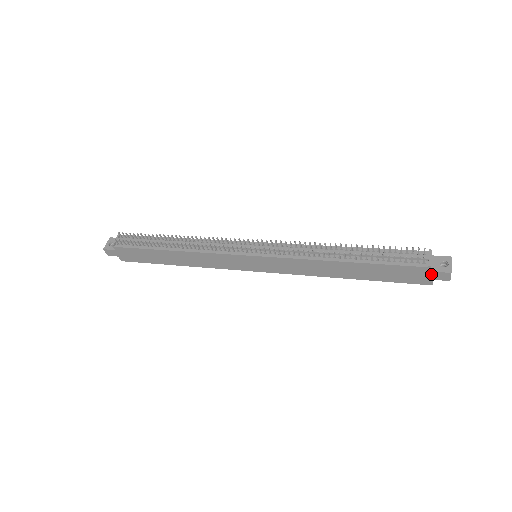
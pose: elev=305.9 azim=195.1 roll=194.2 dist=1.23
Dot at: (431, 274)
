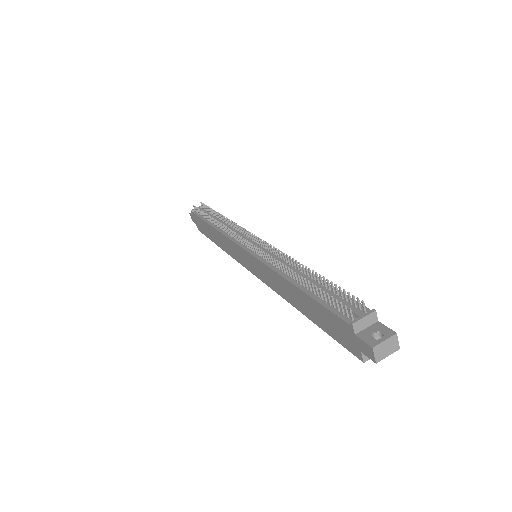
Dot at: (357, 340)
